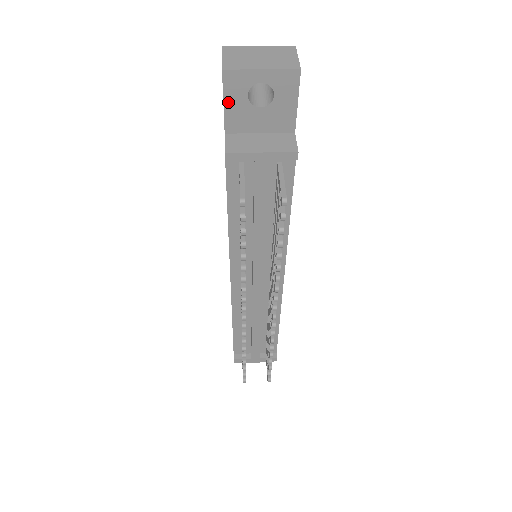
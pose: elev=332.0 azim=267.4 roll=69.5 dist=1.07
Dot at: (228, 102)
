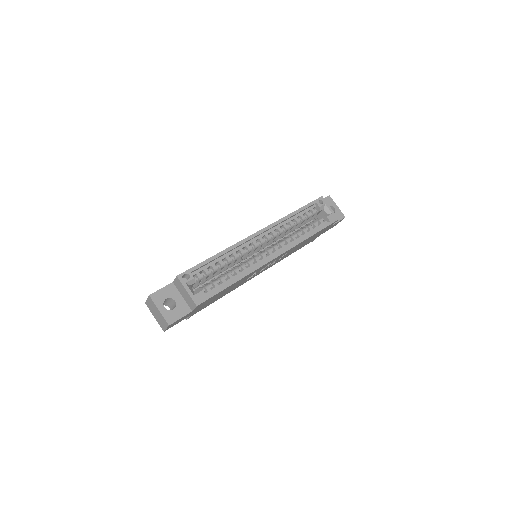
Dot at: occluded
